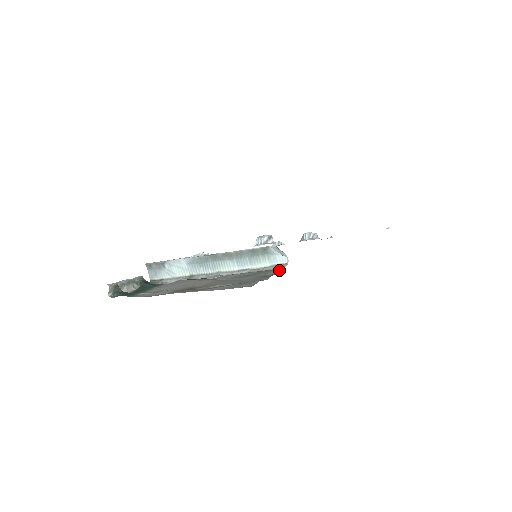
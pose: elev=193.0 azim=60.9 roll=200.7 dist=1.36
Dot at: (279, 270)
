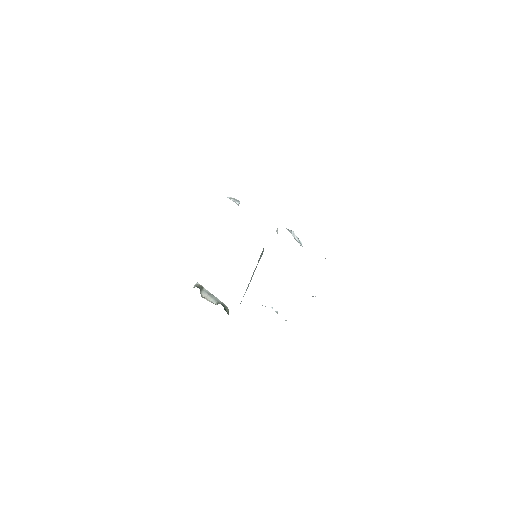
Dot at: occluded
